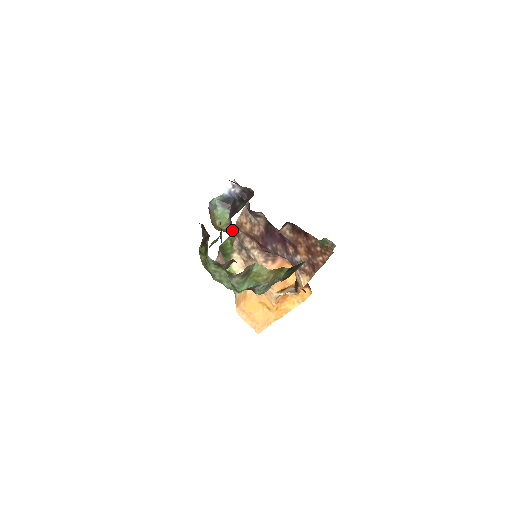
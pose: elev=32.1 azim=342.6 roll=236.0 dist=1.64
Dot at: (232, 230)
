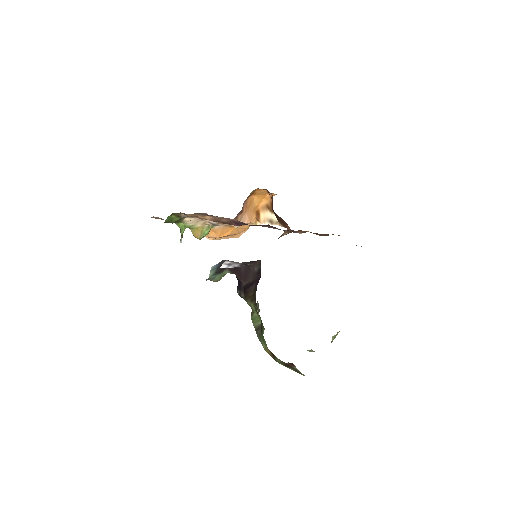
Dot at: occluded
